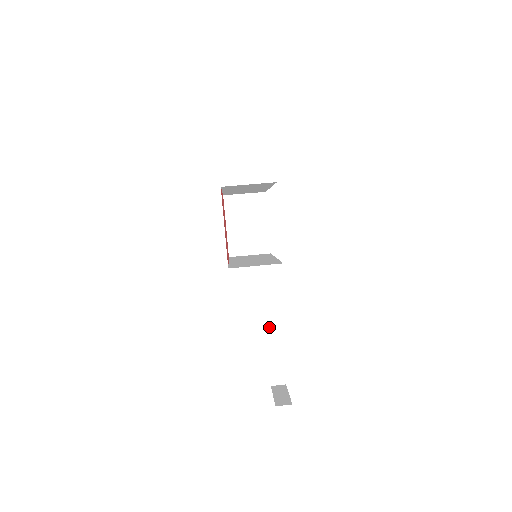
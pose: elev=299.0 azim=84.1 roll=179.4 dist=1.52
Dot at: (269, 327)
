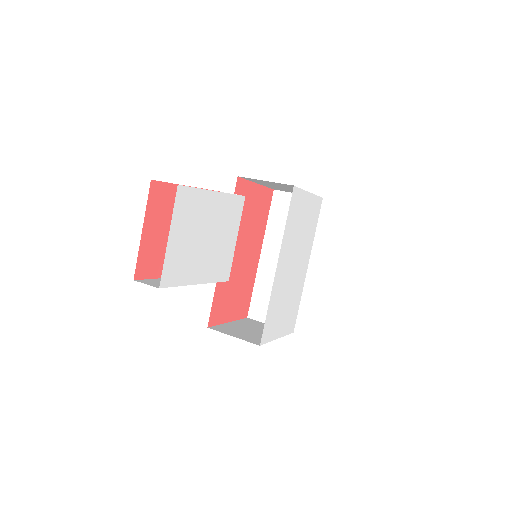
Dot at: occluded
